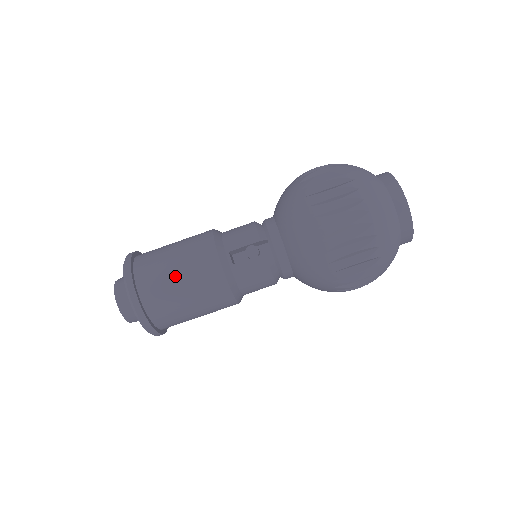
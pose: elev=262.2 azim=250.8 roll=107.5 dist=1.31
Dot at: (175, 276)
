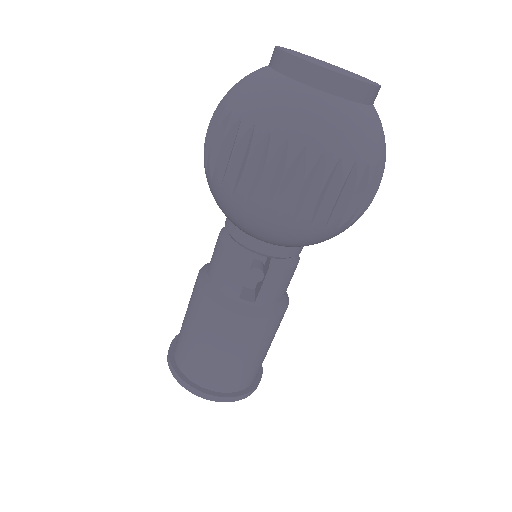
Dot at: (226, 358)
